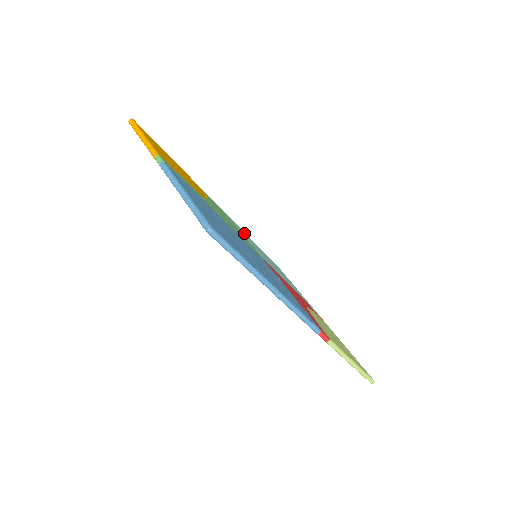
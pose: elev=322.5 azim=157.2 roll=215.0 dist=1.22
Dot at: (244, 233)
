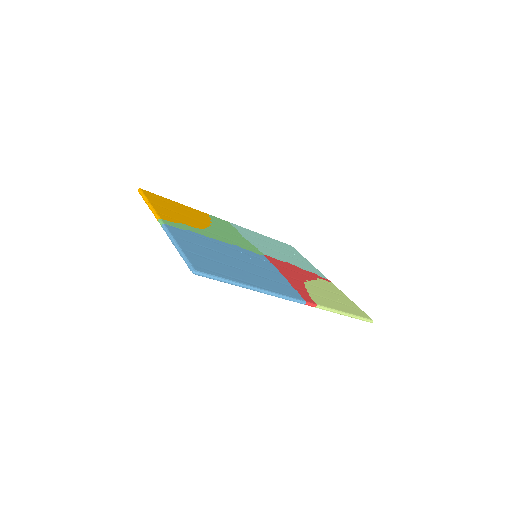
Dot at: (252, 234)
